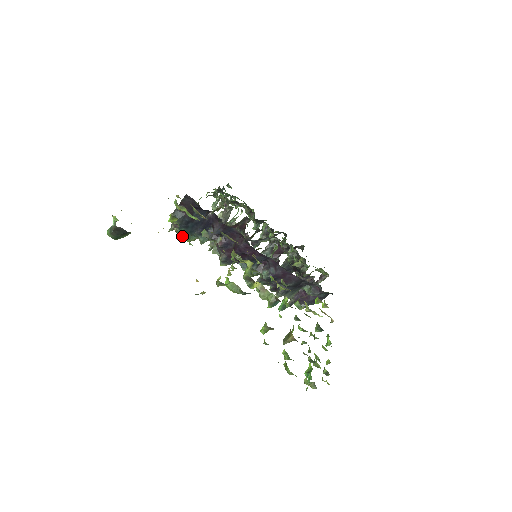
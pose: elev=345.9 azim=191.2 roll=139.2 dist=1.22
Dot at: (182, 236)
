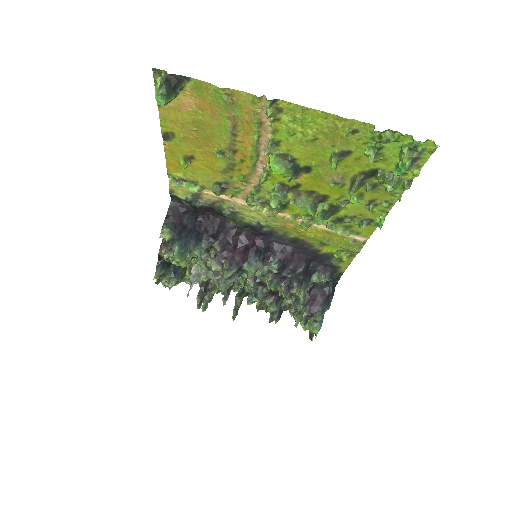
Dot at: (178, 253)
